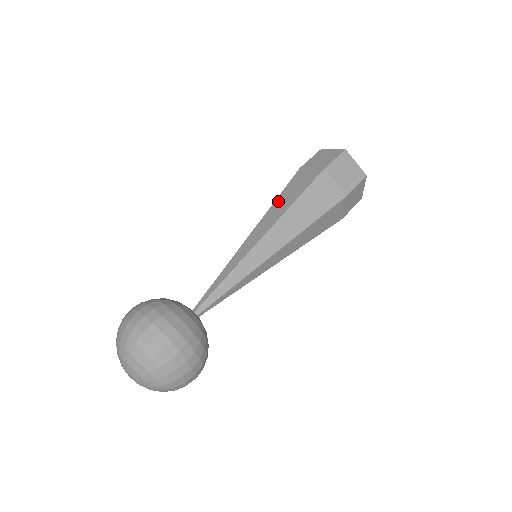
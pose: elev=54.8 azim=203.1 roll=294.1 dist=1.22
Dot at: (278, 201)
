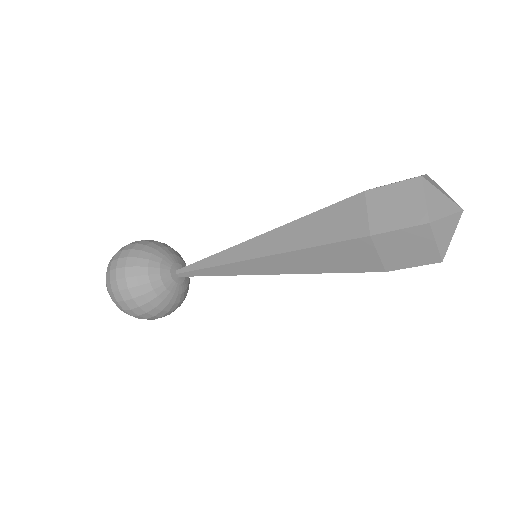
Dot at: (304, 222)
